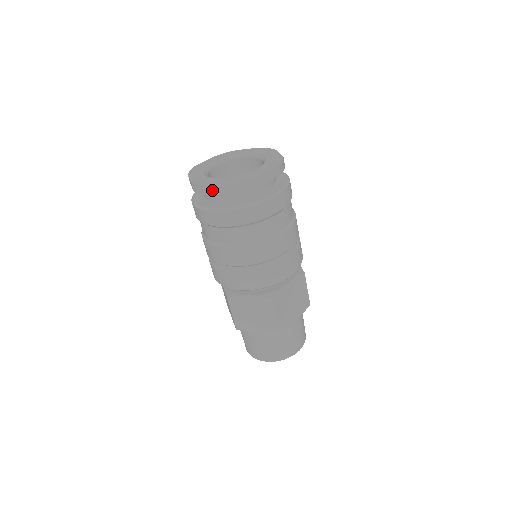
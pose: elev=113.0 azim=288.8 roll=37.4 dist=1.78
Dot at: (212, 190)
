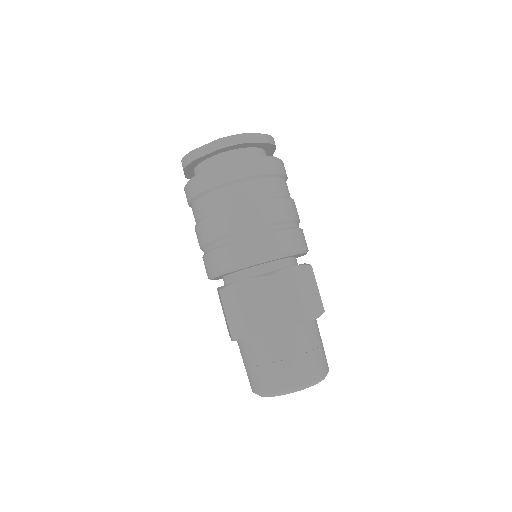
Dot at: (198, 153)
